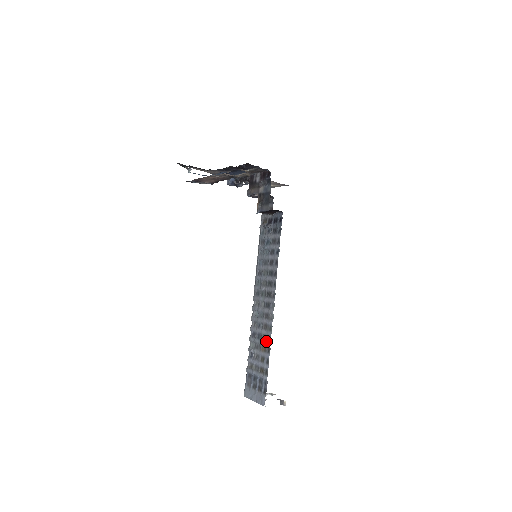
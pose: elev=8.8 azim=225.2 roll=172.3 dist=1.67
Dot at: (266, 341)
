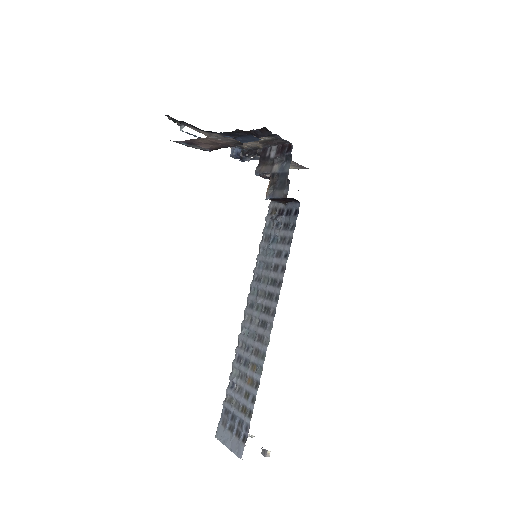
Dot at: (255, 372)
